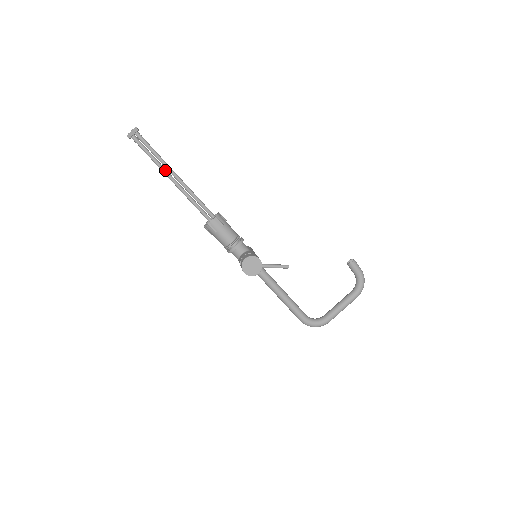
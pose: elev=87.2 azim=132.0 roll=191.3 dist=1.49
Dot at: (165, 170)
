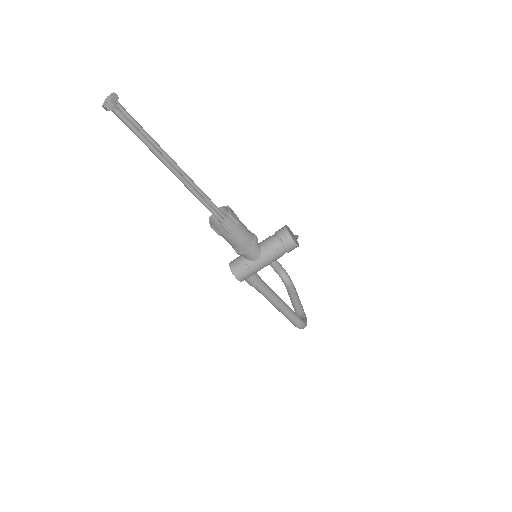
Dot at: (162, 154)
